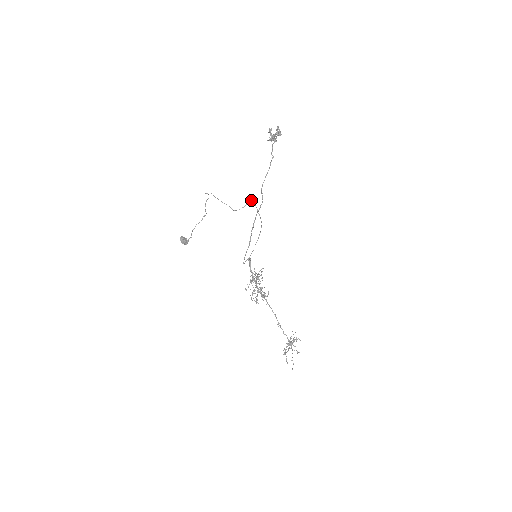
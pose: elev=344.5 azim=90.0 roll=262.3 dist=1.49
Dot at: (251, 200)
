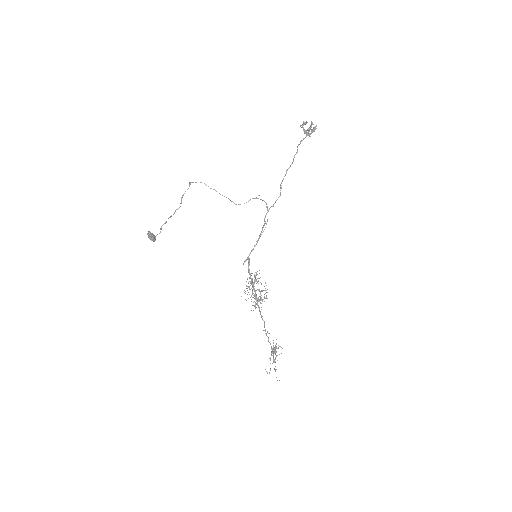
Dot at: (258, 195)
